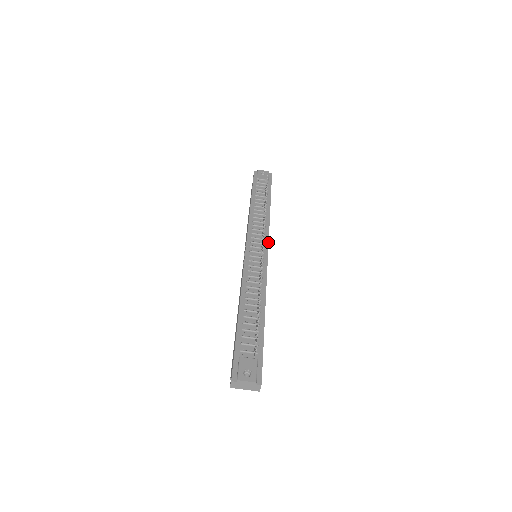
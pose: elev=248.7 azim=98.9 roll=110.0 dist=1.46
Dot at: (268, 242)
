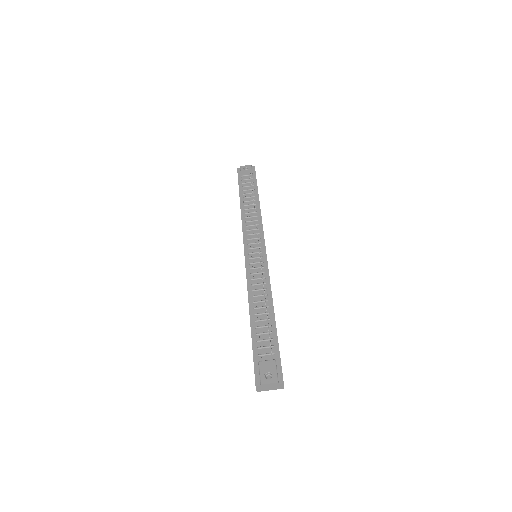
Dot at: (264, 239)
